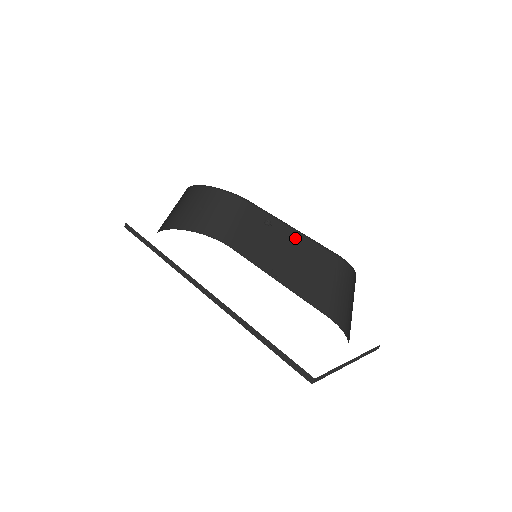
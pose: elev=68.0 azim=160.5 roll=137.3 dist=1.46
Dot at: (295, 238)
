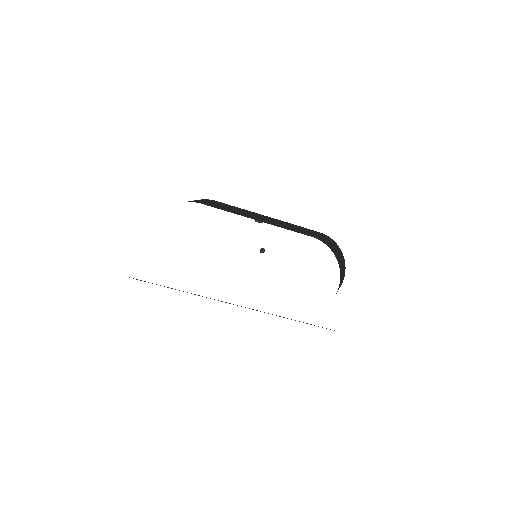
Dot at: (276, 220)
